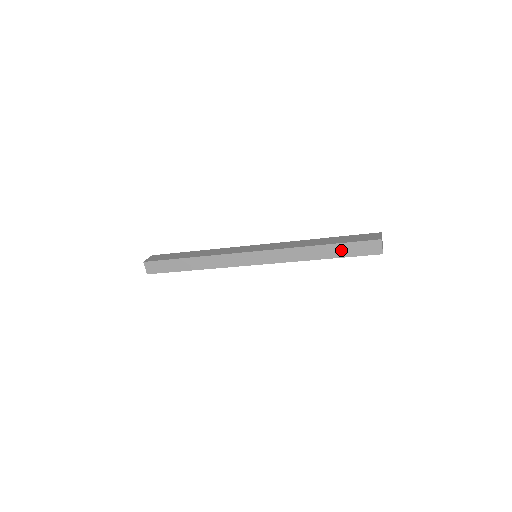
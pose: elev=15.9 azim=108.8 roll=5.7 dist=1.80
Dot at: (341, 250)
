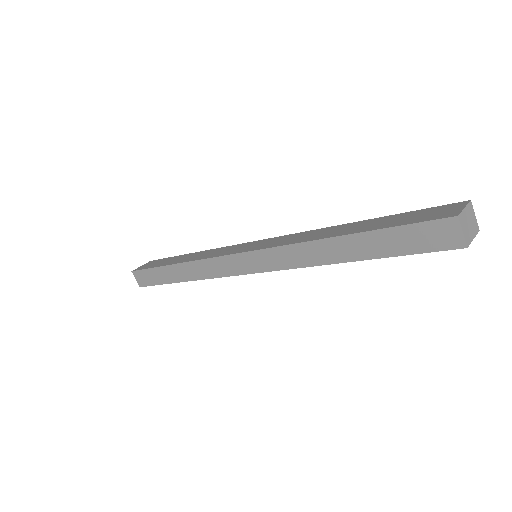
Dot at: (378, 241)
